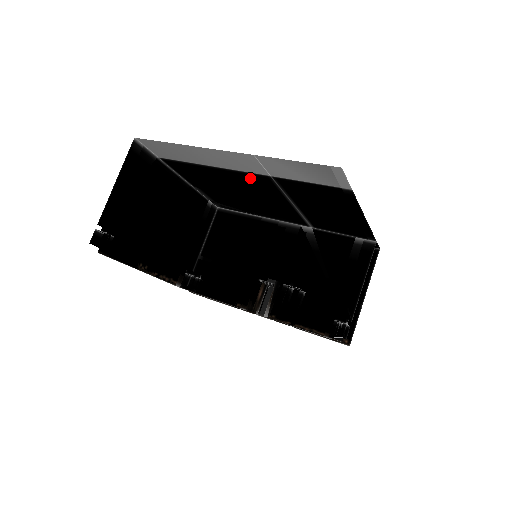
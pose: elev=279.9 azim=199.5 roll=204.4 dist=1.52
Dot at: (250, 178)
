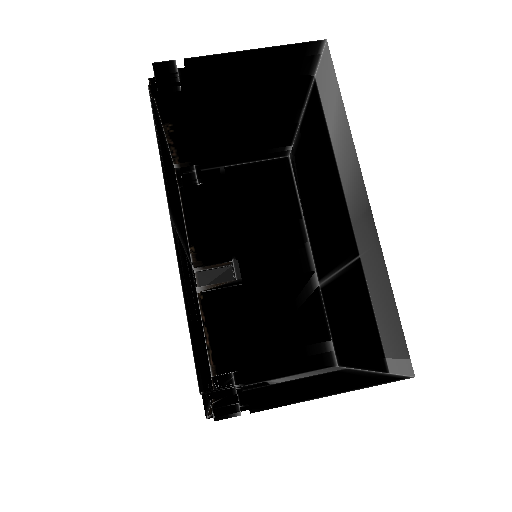
Dot at: (345, 221)
